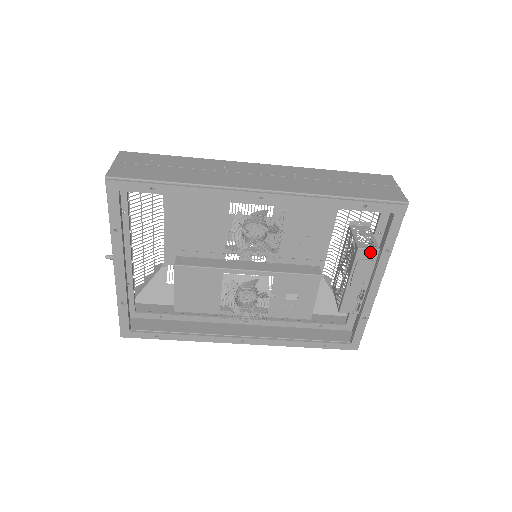
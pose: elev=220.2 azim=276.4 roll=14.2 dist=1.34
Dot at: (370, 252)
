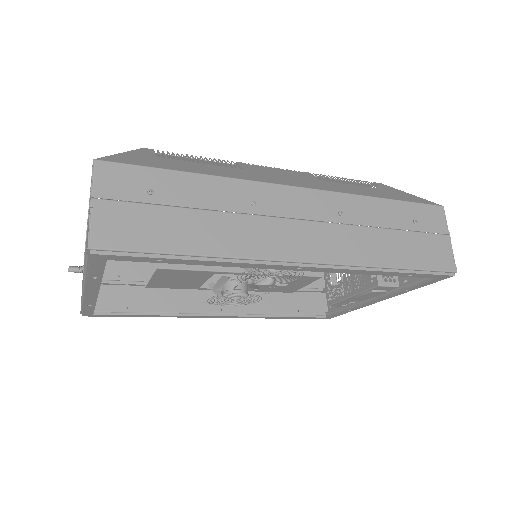
Dot at: (388, 287)
